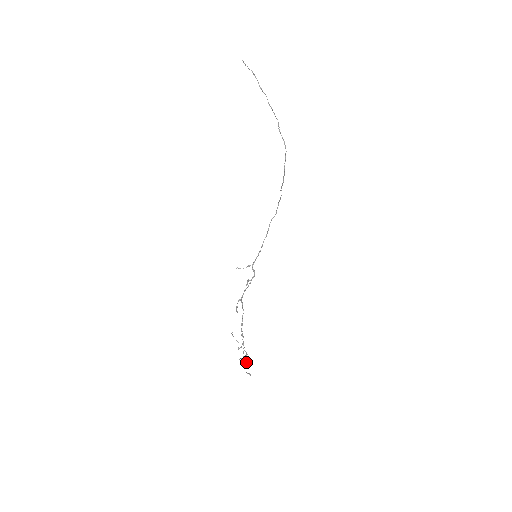
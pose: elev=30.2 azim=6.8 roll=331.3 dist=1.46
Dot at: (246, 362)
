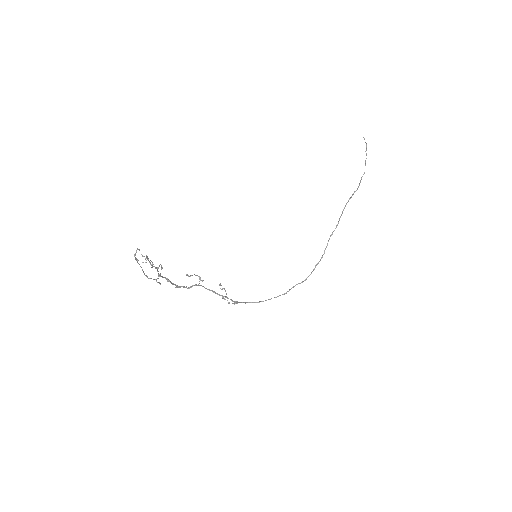
Dot at: (147, 256)
